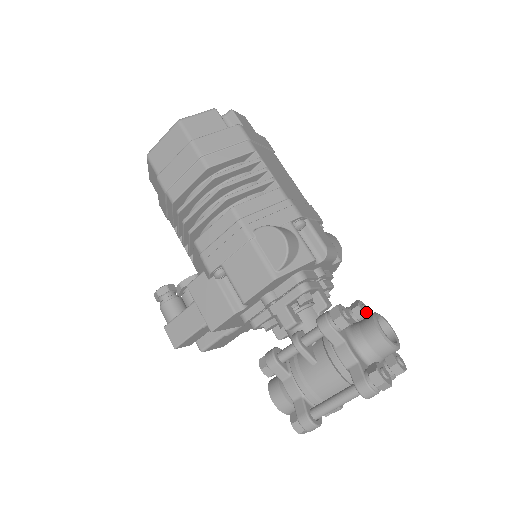
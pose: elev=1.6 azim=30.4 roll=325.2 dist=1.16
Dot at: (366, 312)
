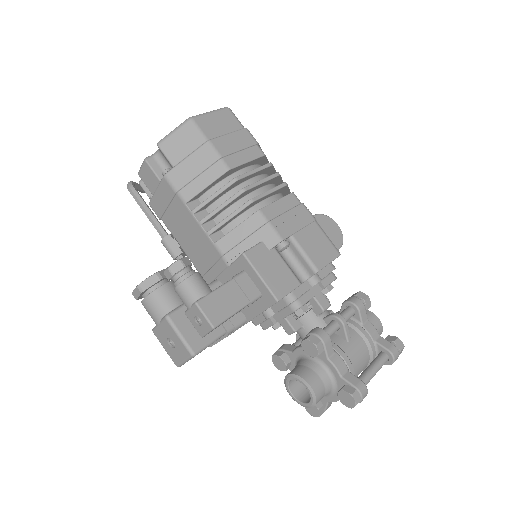
Dot at: occluded
